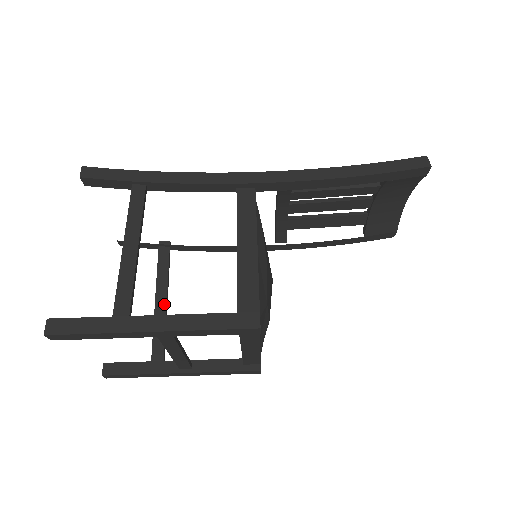
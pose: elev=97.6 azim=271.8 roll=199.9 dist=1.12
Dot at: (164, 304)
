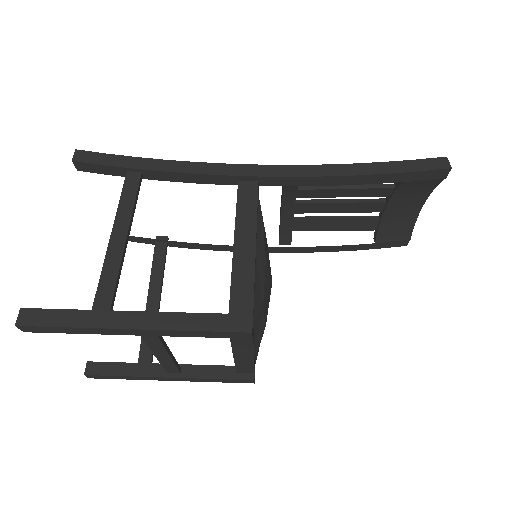
Dot at: (156, 303)
